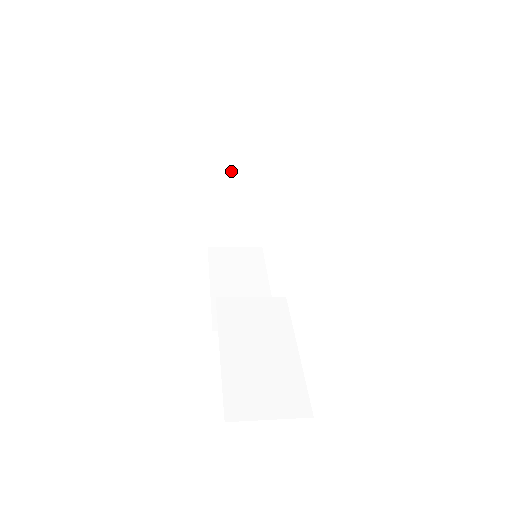
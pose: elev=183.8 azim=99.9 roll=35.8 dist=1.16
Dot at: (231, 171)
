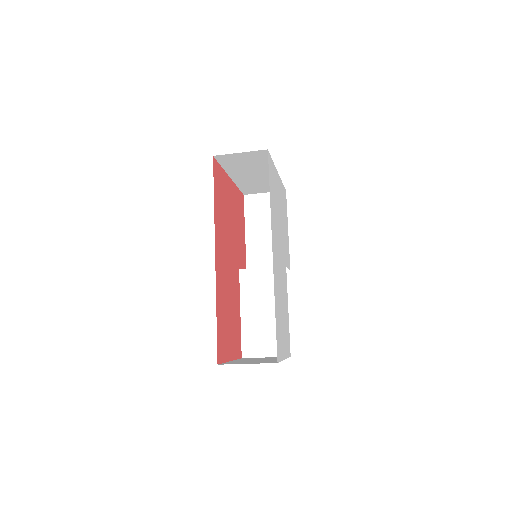
Dot at: (239, 170)
